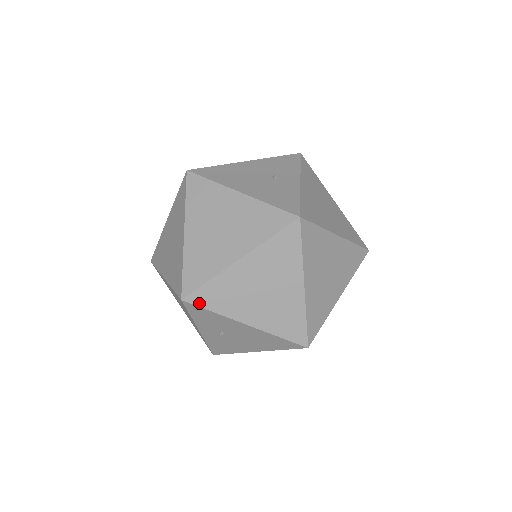
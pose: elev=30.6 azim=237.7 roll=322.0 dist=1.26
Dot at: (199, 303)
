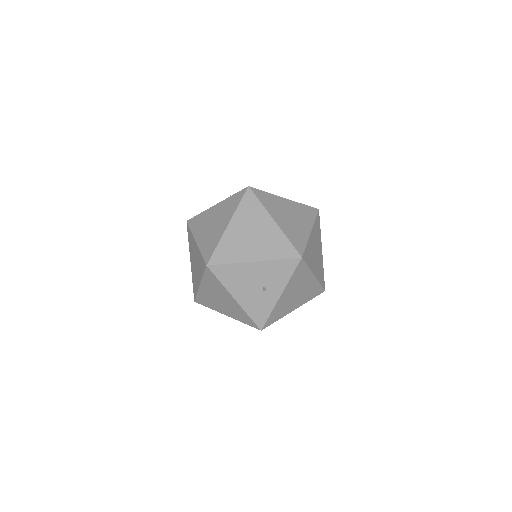
Dot at: occluded
